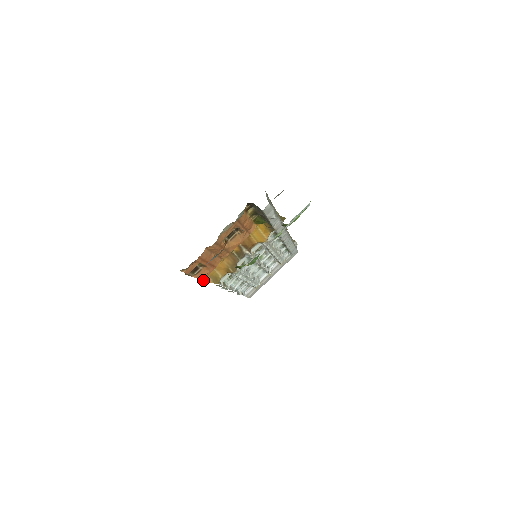
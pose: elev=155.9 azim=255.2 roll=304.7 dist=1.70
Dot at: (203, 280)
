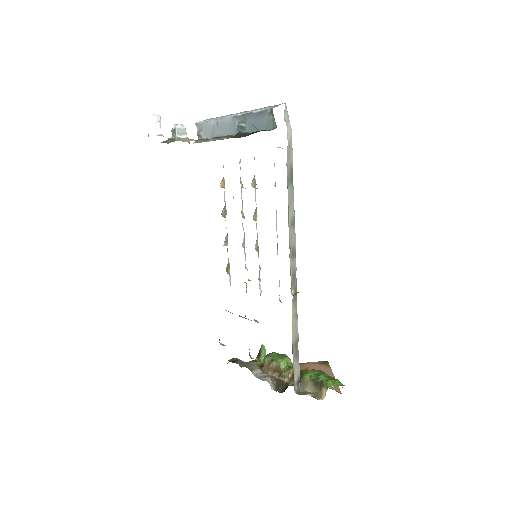
Dot at: occluded
